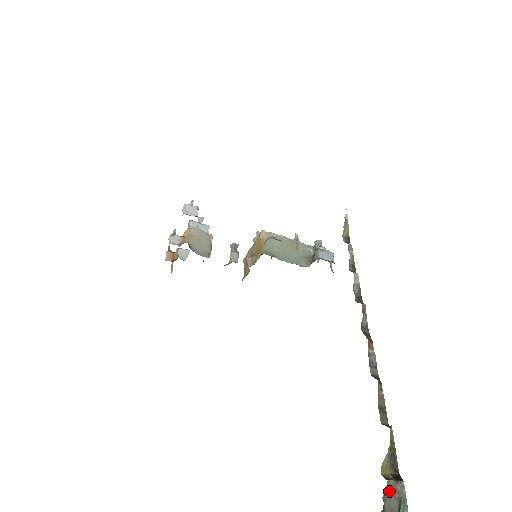
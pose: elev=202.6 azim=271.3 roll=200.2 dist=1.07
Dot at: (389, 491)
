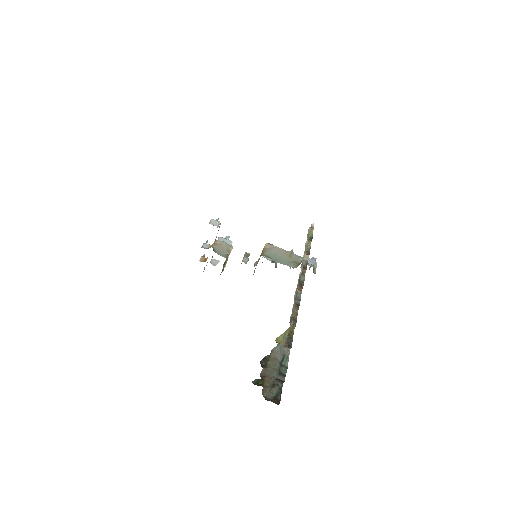
Dot at: (277, 348)
